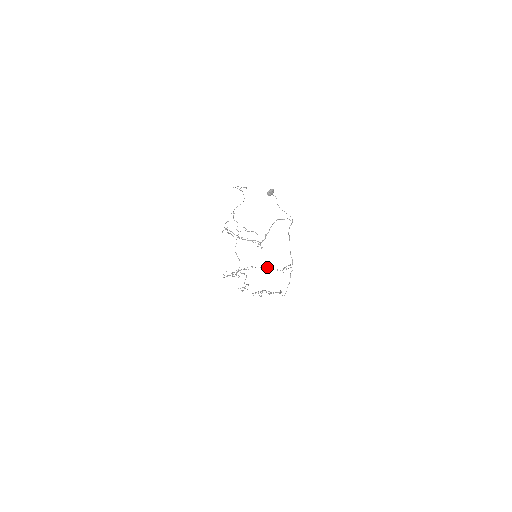
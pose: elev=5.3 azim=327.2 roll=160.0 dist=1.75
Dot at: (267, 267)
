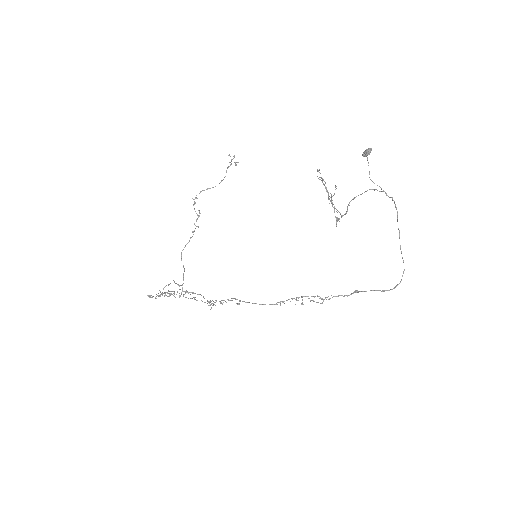
Dot at: occluded
